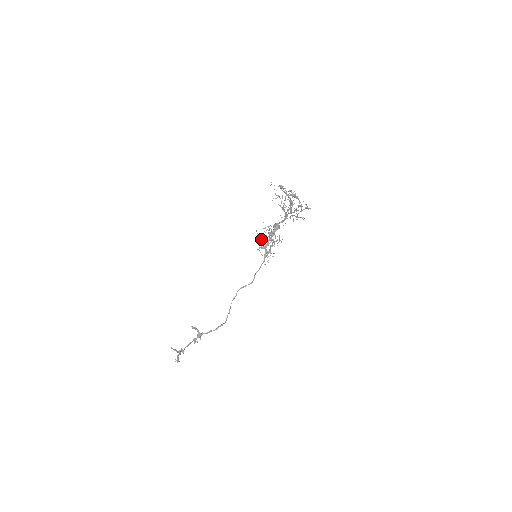
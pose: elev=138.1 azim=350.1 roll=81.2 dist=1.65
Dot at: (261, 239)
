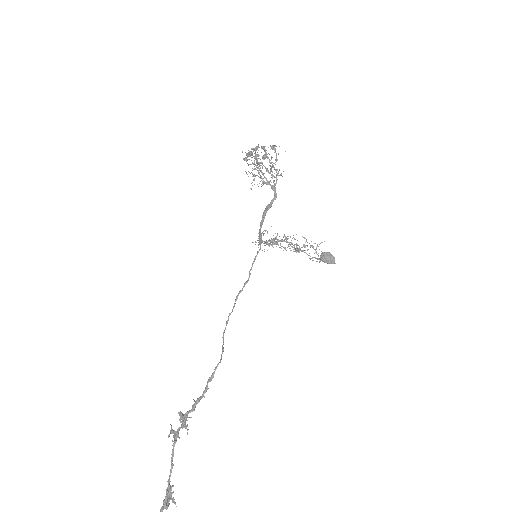
Dot at: (267, 243)
